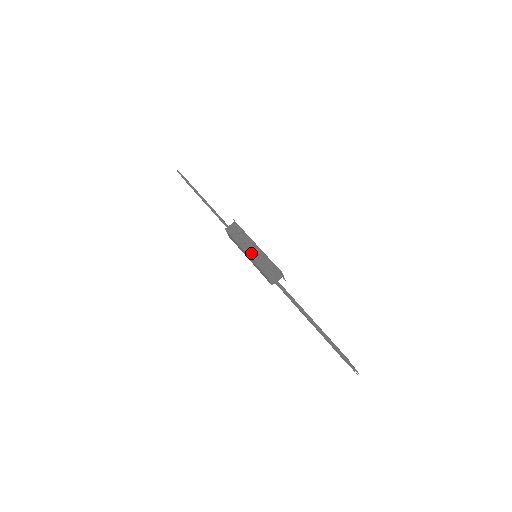
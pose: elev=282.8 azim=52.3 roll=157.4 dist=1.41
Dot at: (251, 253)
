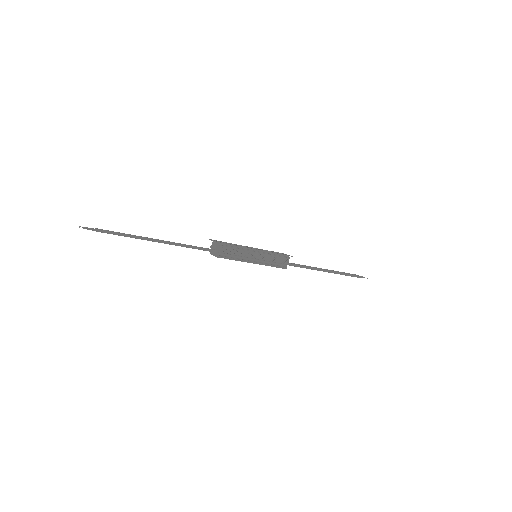
Dot at: (258, 260)
